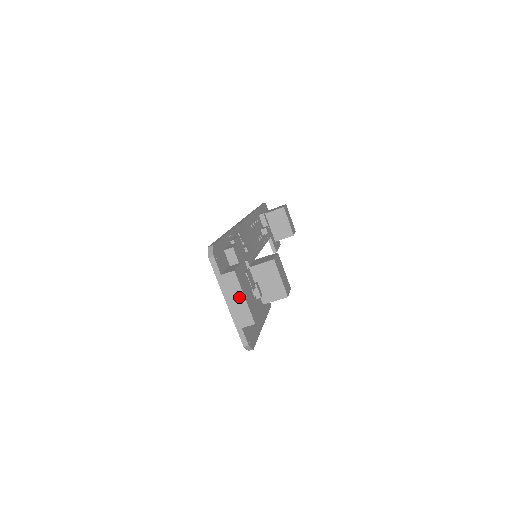
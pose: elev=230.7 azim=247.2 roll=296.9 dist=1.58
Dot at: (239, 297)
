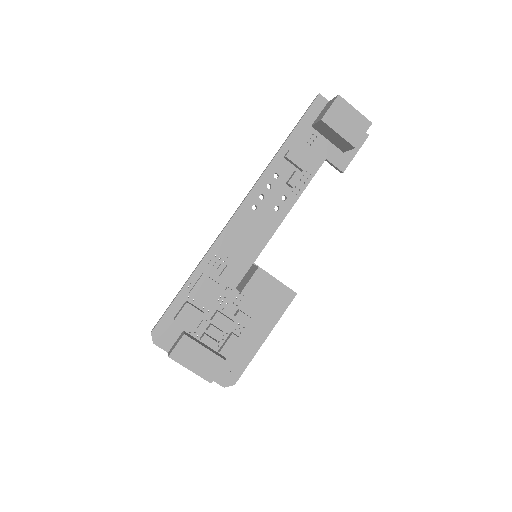
Dot at: (188, 368)
